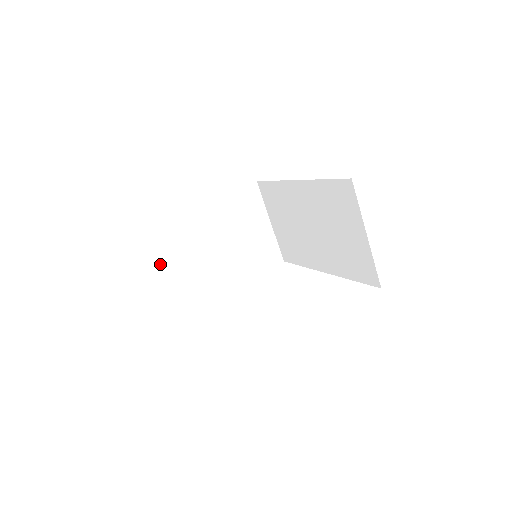
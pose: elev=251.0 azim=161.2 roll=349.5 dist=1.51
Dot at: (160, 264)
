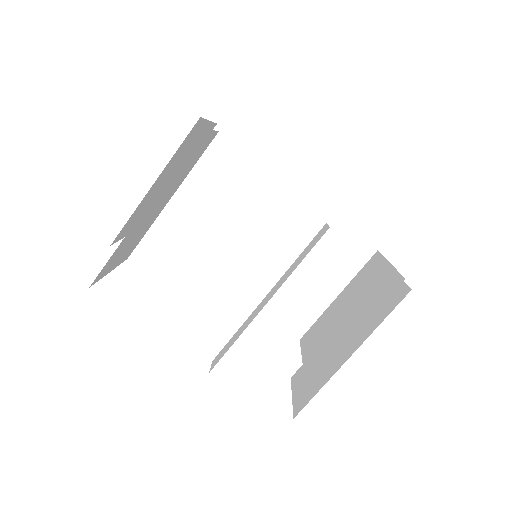
Dot at: (161, 186)
